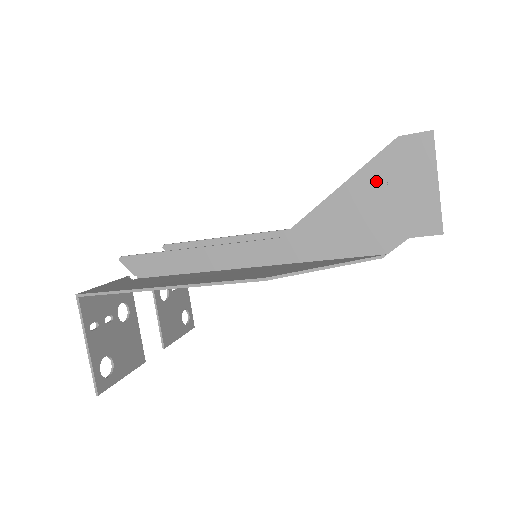
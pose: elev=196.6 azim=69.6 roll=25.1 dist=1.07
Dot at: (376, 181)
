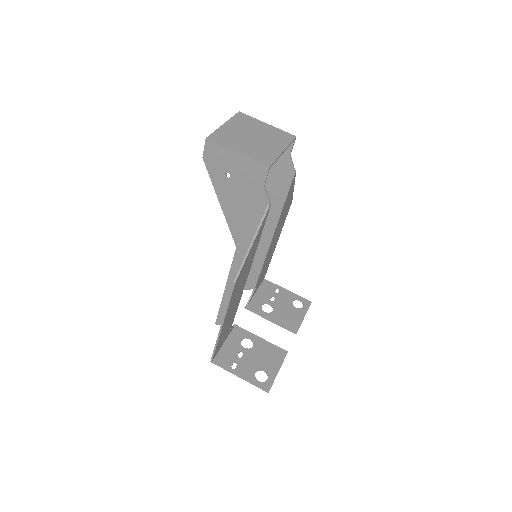
Dot at: (223, 183)
